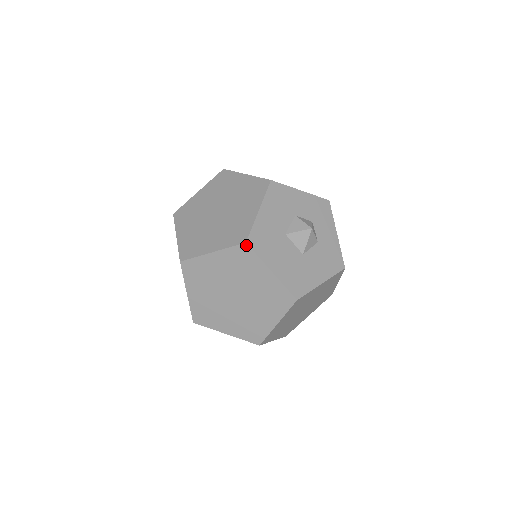
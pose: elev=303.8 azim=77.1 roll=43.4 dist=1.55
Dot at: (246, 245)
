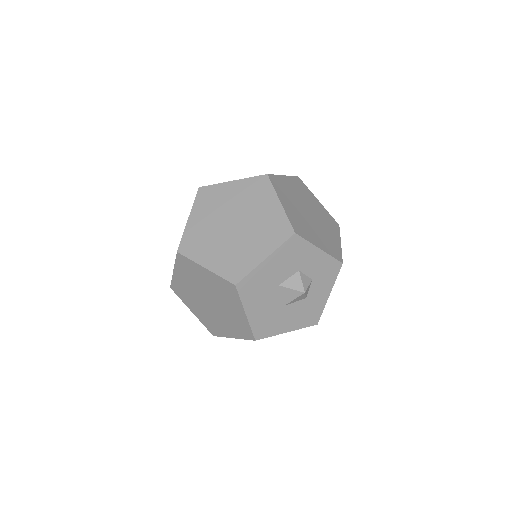
Dot at: (235, 286)
